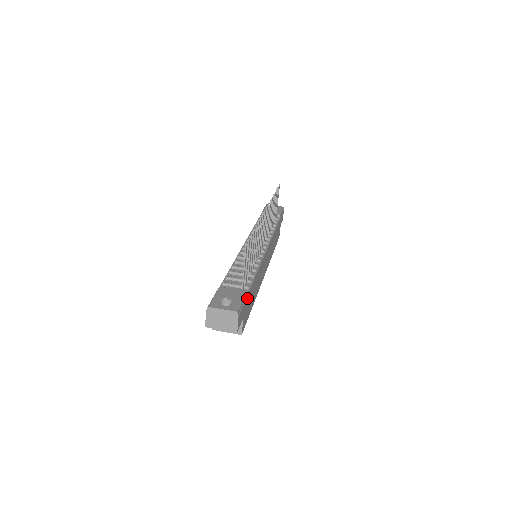
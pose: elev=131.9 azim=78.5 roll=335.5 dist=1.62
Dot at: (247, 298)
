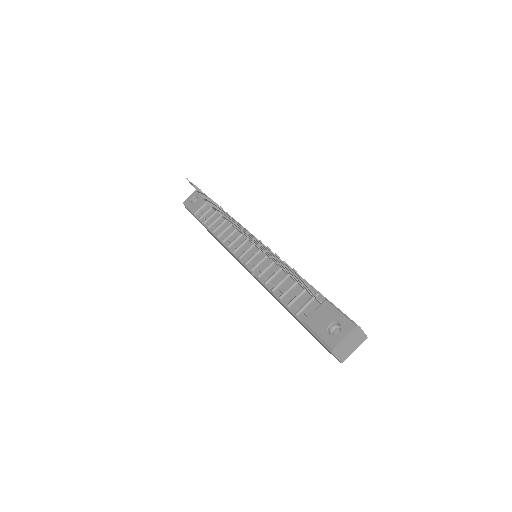
Dot at: occluded
